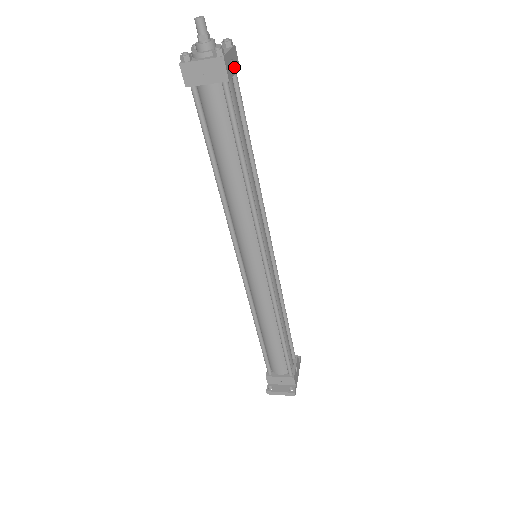
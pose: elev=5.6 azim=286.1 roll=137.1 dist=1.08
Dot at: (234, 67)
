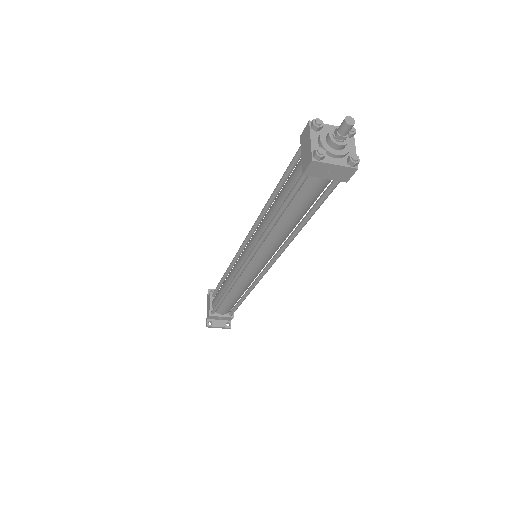
Dot at: occluded
